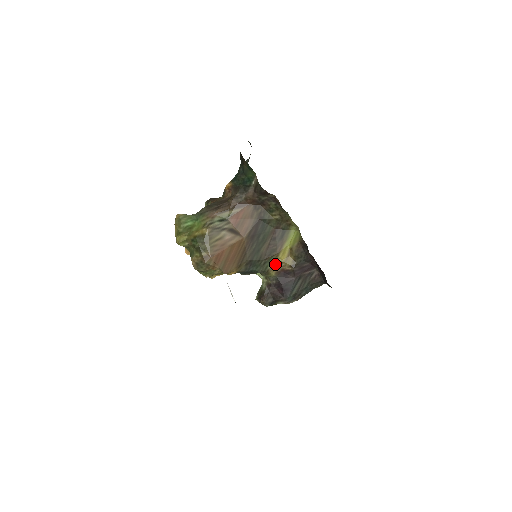
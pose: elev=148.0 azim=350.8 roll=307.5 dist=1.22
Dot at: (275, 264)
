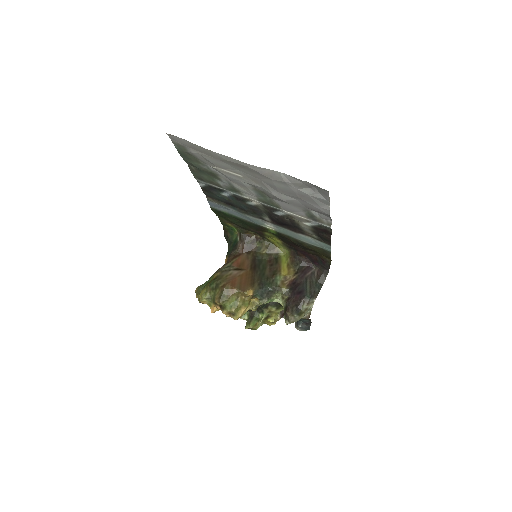
Dot at: (282, 281)
